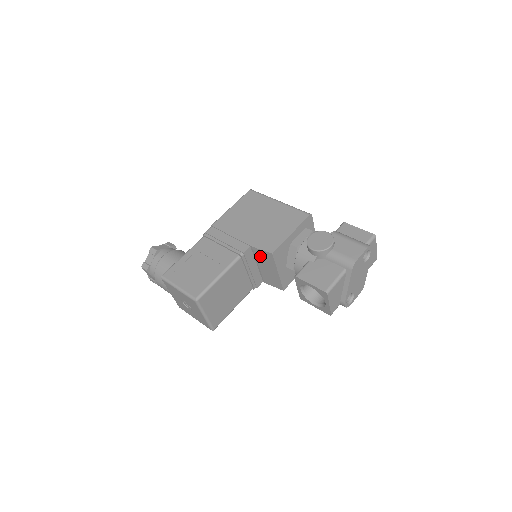
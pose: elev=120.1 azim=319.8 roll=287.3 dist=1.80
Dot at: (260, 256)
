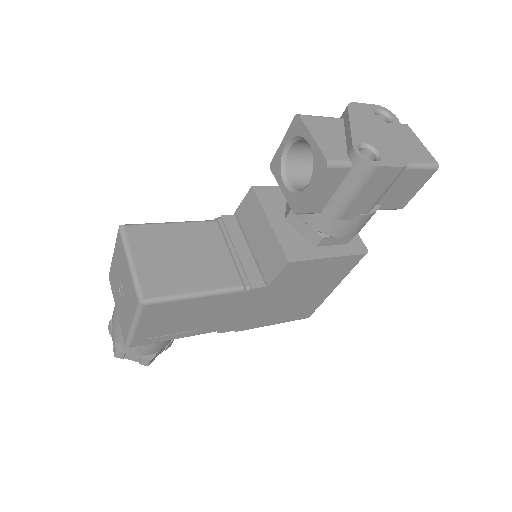
Dot at: (246, 218)
